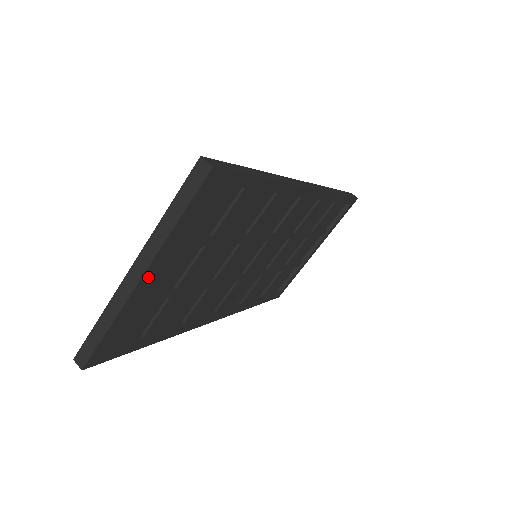
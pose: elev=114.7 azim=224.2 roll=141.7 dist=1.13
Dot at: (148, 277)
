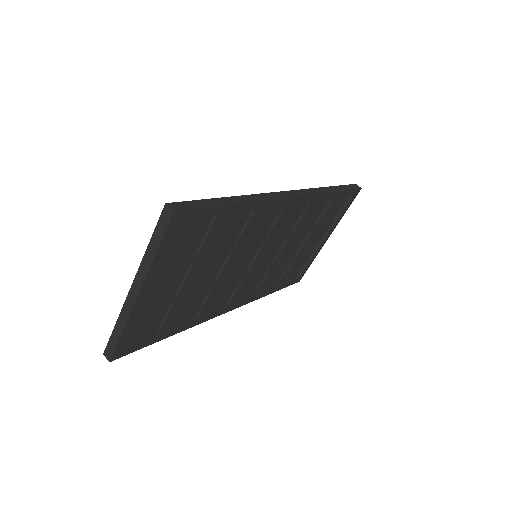
Dot at: (145, 293)
